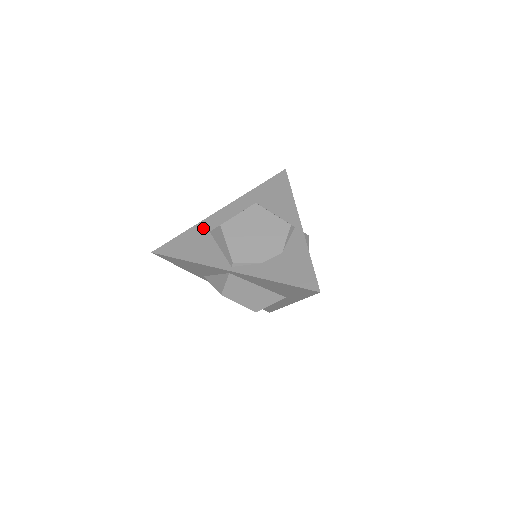
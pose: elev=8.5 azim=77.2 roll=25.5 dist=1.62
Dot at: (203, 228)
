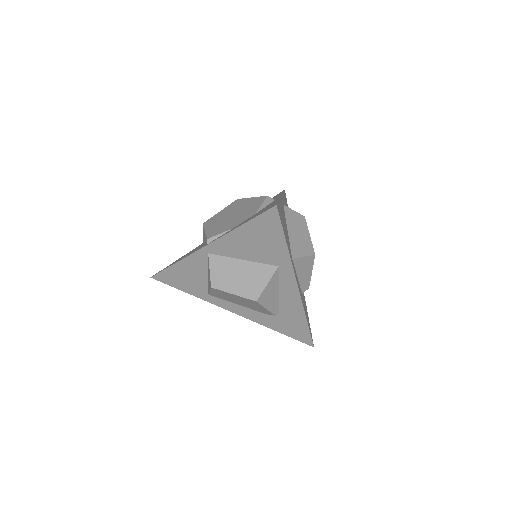
Dot at: occluded
